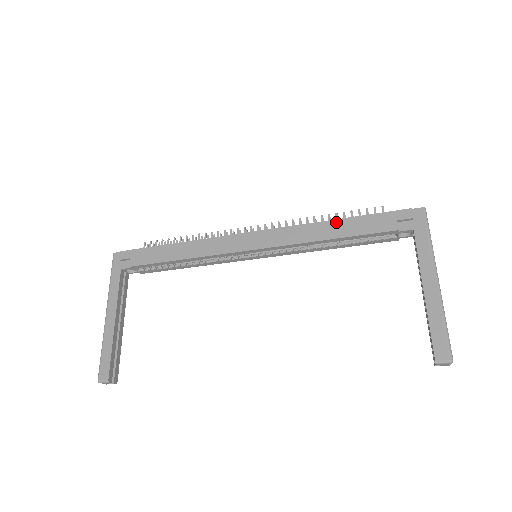
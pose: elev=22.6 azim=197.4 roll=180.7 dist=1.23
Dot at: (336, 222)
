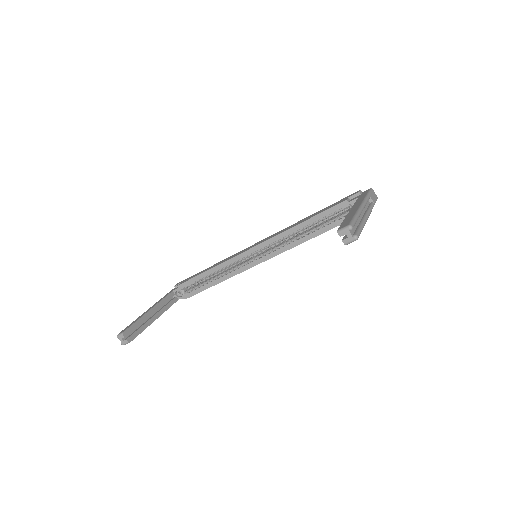
Dot at: (310, 216)
